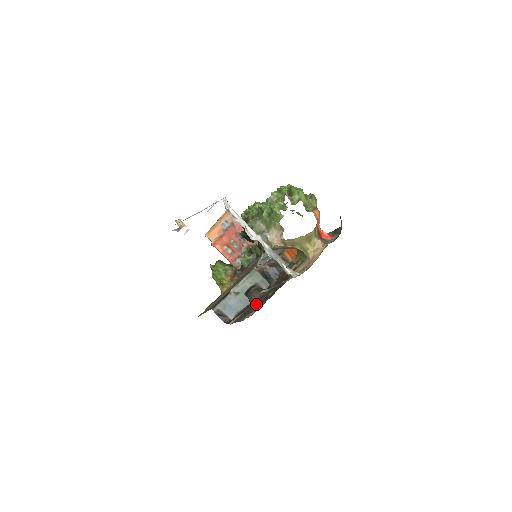
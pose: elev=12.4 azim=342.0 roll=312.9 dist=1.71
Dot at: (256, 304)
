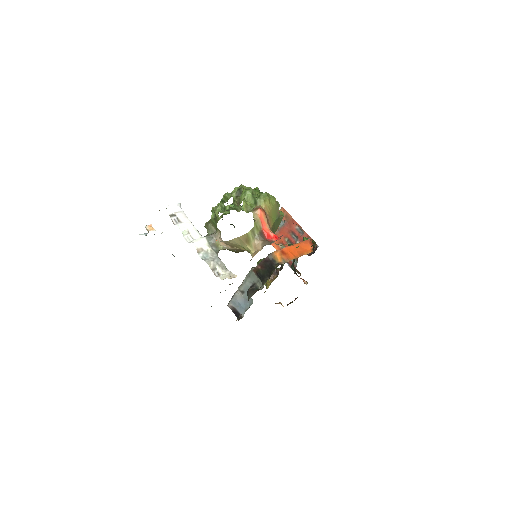
Dot at: occluded
